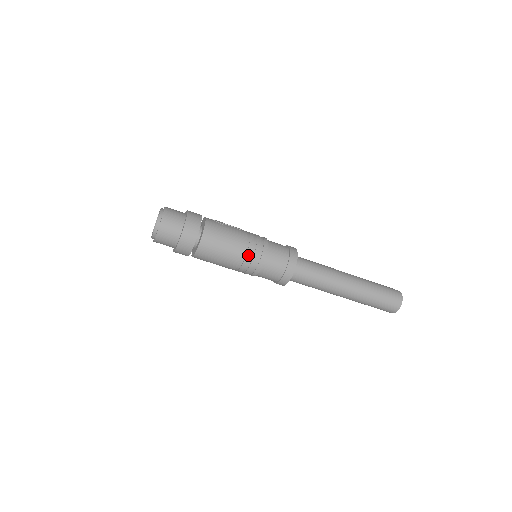
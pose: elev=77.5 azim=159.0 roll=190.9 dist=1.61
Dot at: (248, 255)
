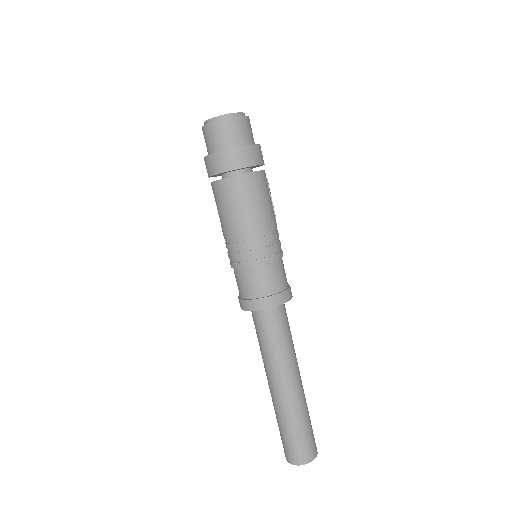
Dot at: (255, 242)
